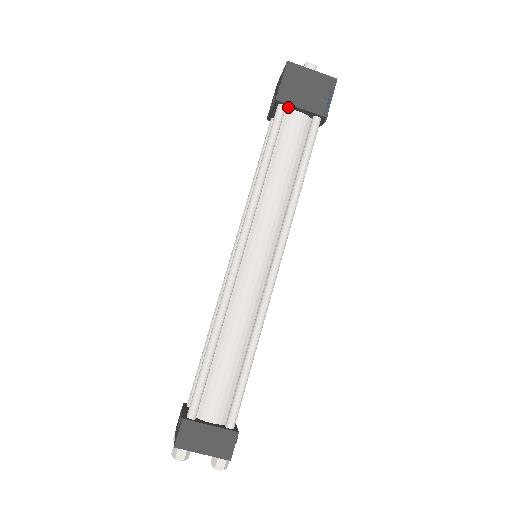
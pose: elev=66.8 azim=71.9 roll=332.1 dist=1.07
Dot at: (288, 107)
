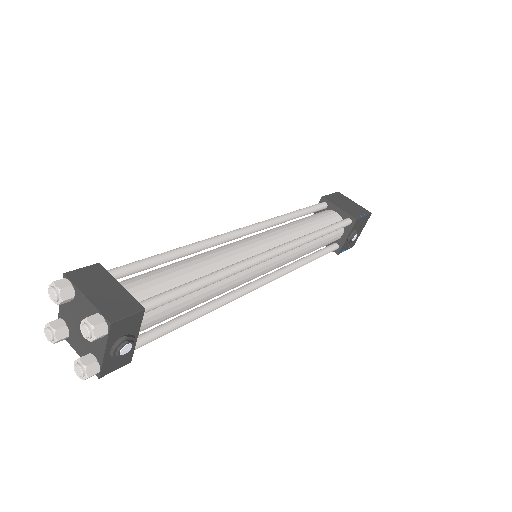
Dot at: (329, 207)
